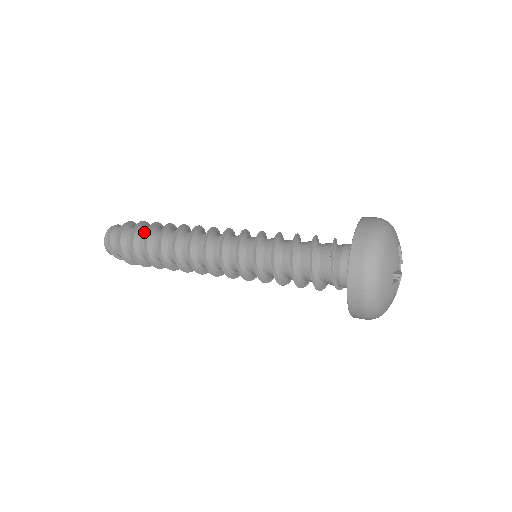
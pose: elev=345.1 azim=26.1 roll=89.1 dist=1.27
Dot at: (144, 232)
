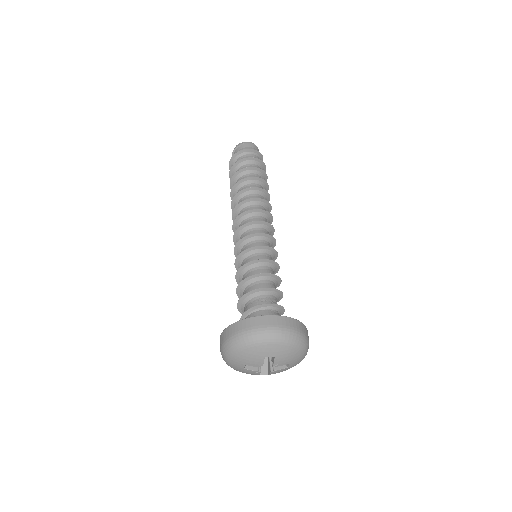
Dot at: occluded
